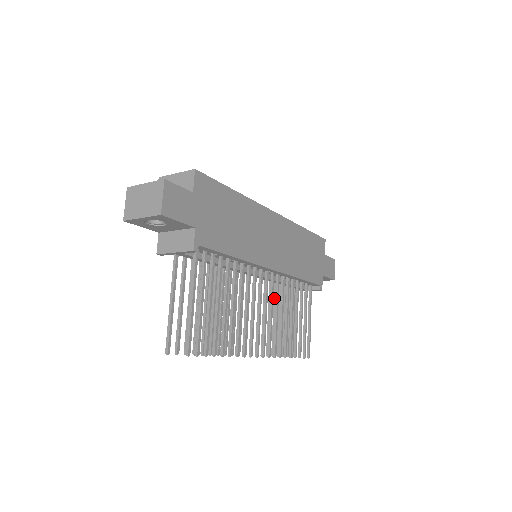
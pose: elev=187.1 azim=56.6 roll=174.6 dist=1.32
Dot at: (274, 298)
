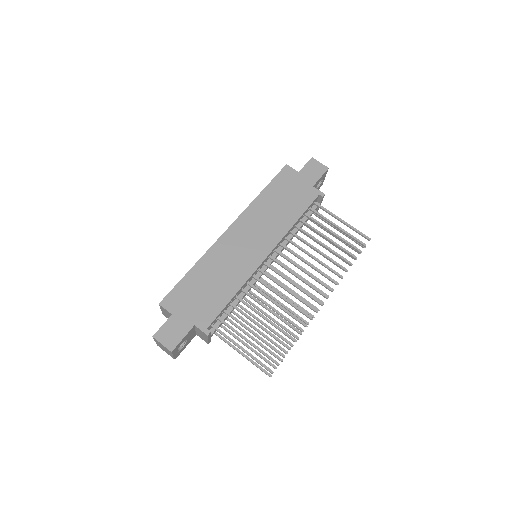
Dot at: occluded
